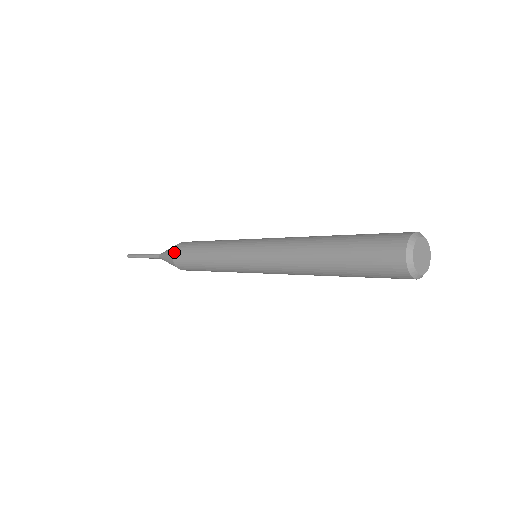
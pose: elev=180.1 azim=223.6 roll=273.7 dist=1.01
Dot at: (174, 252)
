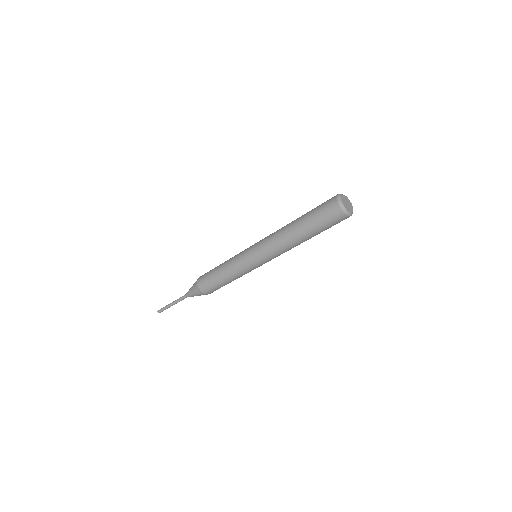
Dot at: occluded
